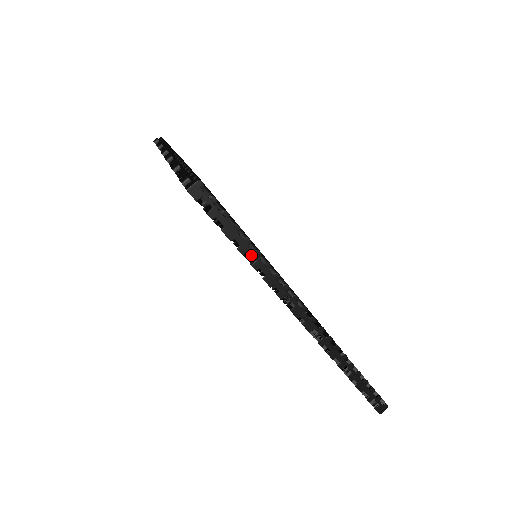
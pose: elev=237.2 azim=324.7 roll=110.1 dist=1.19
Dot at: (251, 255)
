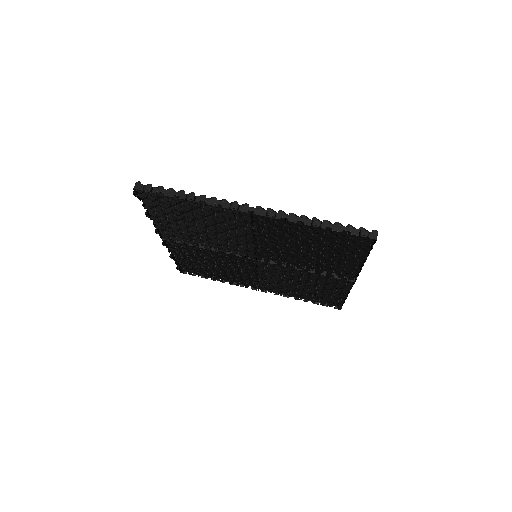
Dot at: occluded
